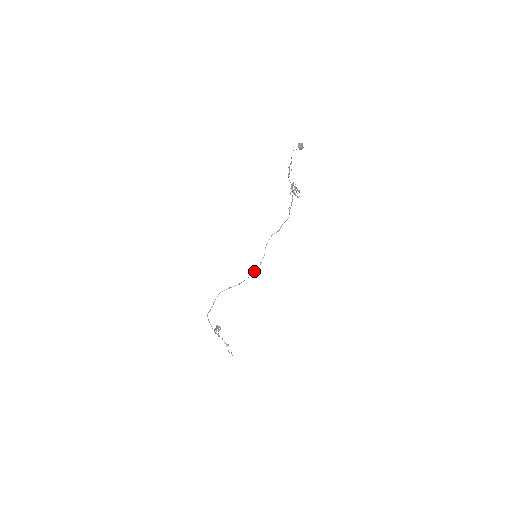
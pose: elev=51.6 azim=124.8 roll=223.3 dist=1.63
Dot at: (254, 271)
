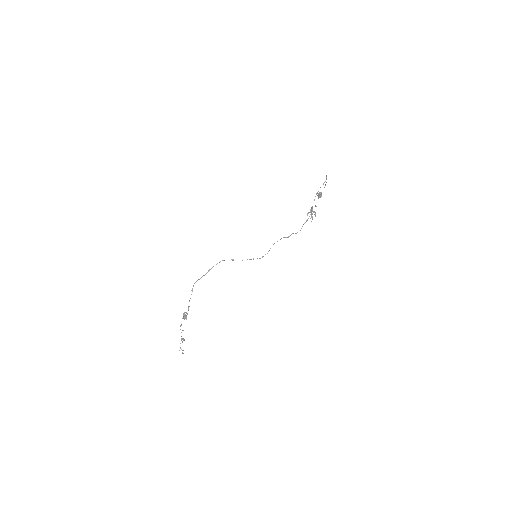
Dot at: (257, 258)
